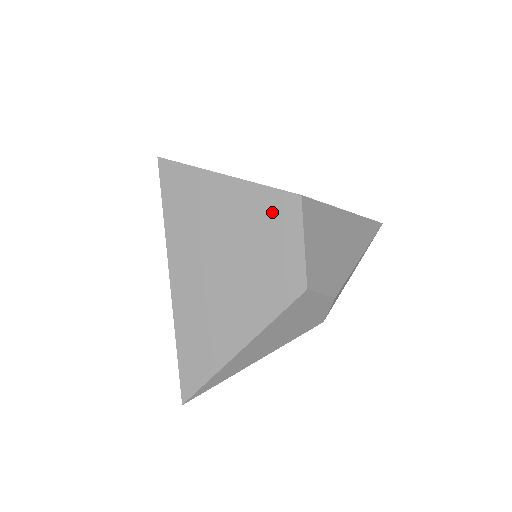
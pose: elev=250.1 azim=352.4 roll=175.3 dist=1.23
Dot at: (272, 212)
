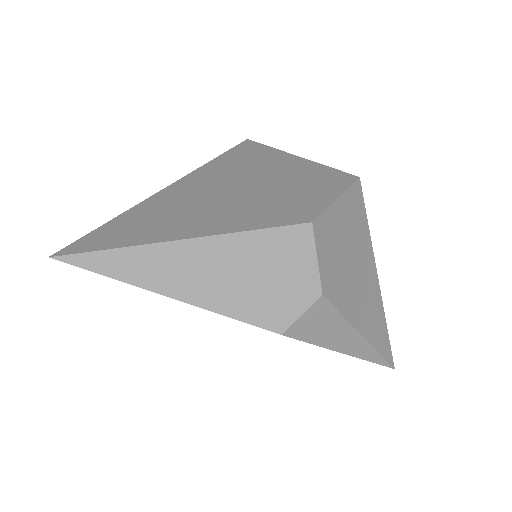
Dot at: (321, 178)
